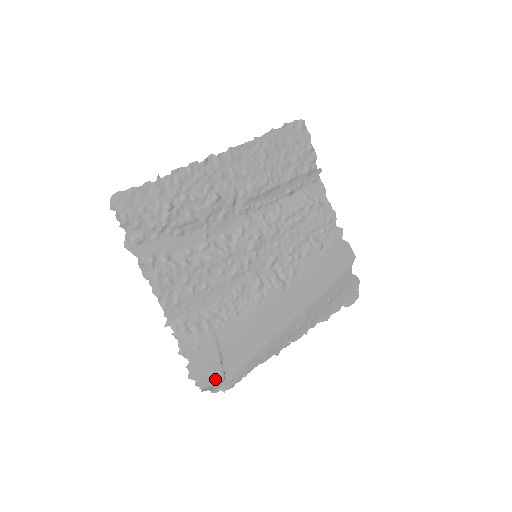
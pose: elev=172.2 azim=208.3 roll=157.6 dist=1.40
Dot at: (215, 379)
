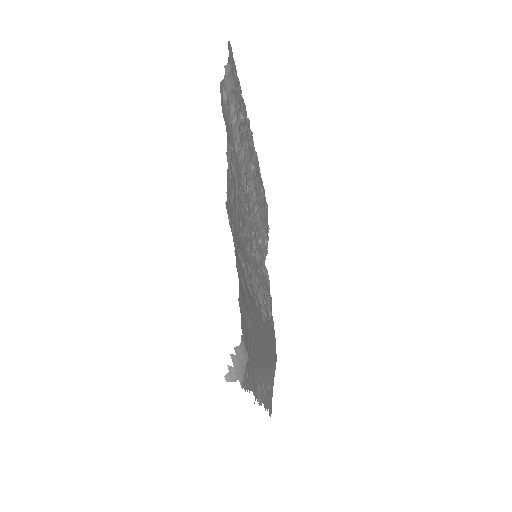
Dot at: (247, 345)
